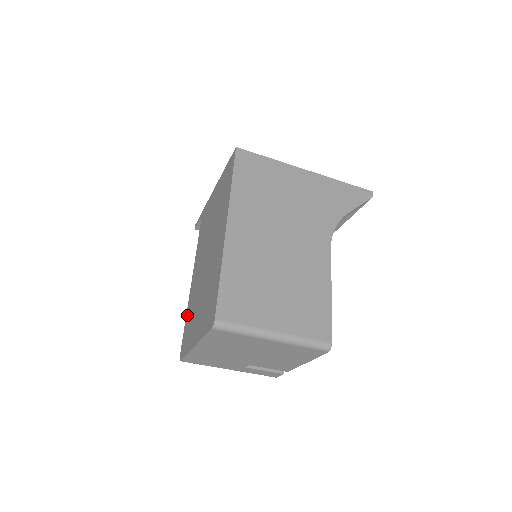
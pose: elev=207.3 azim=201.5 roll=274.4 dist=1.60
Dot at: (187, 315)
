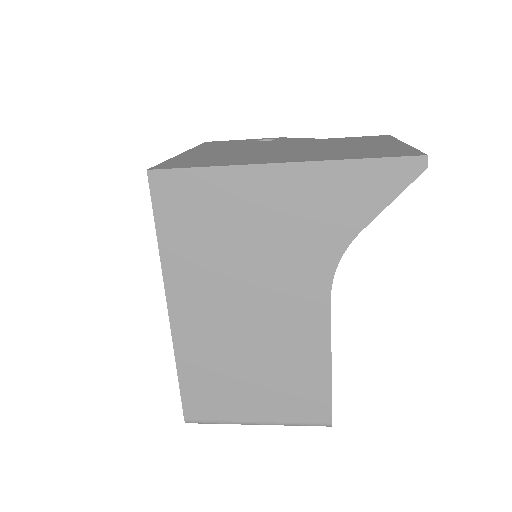
Dot at: occluded
